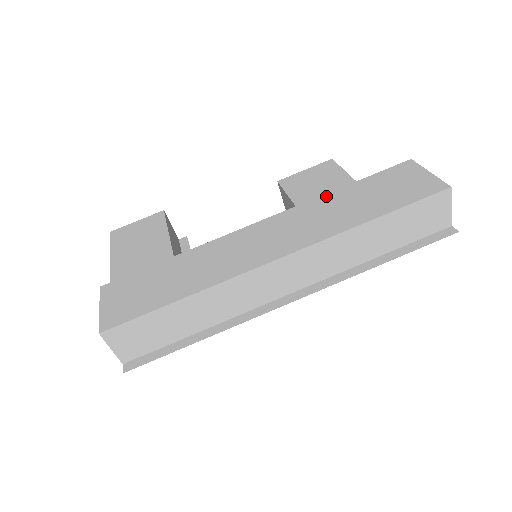
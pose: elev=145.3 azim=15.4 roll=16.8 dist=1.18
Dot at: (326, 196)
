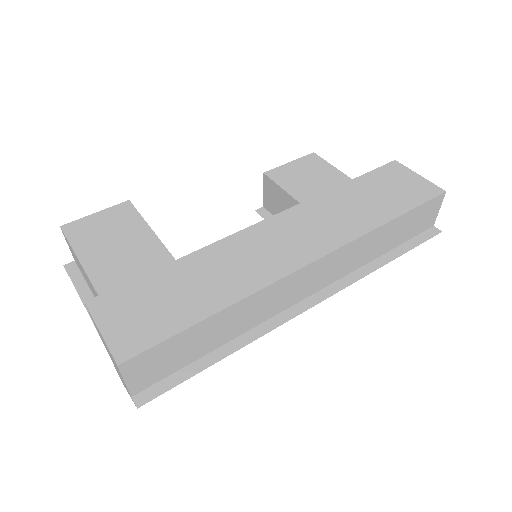
Dot at: (329, 193)
